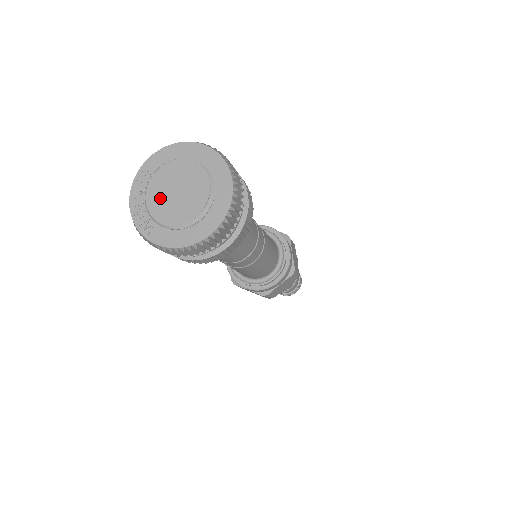
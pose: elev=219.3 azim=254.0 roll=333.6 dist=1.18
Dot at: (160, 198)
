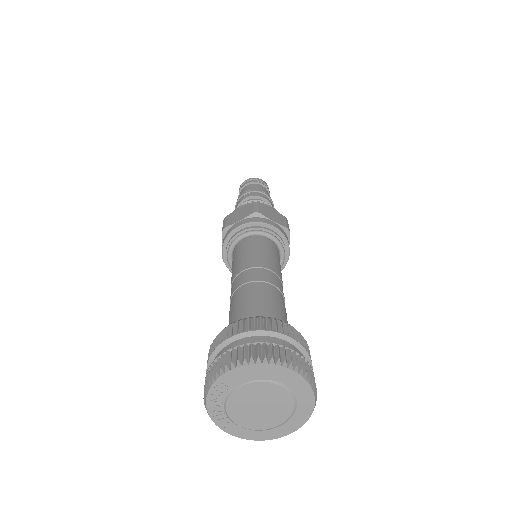
Dot at: (241, 409)
